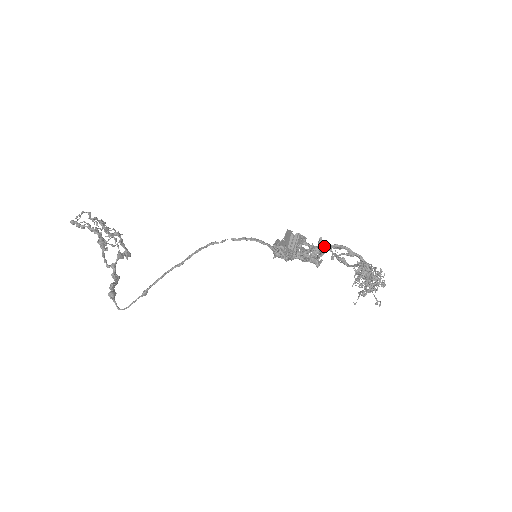
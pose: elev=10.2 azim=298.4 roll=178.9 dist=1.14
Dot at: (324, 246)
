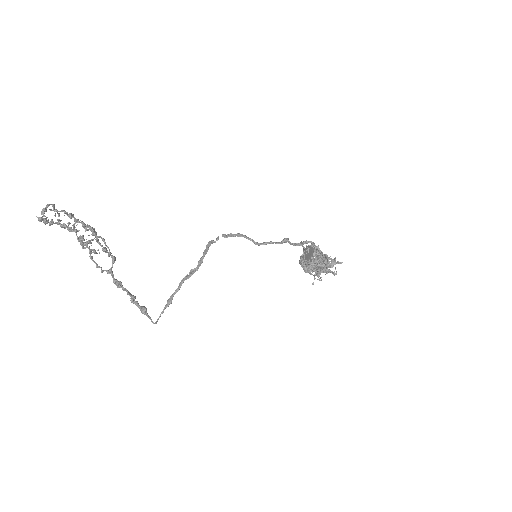
Dot at: (300, 243)
